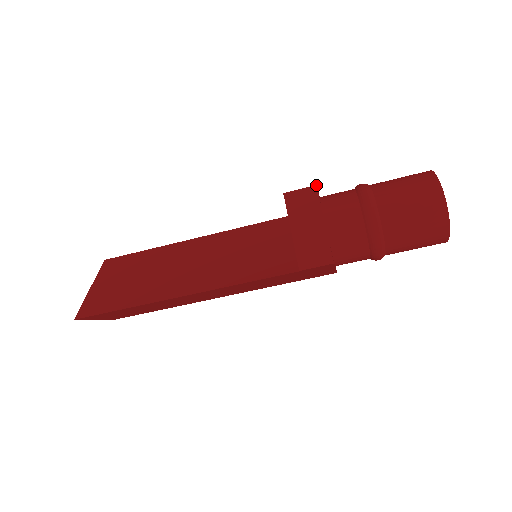
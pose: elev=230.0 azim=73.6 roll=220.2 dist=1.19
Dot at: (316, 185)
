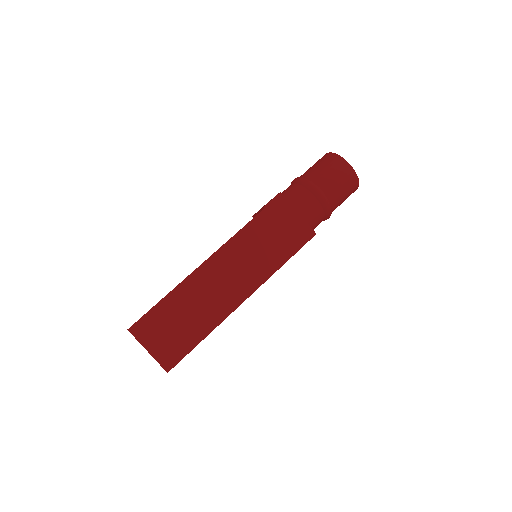
Dot at: occluded
